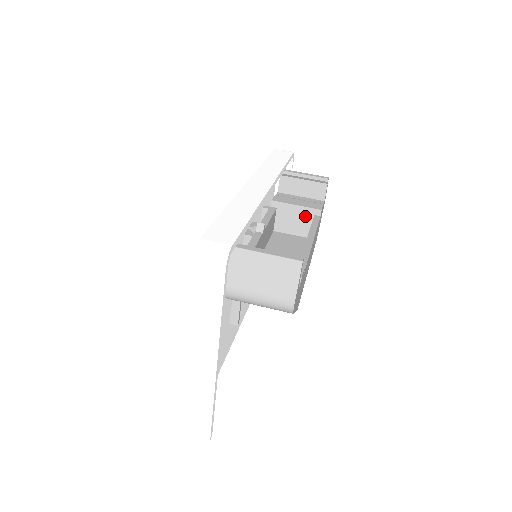
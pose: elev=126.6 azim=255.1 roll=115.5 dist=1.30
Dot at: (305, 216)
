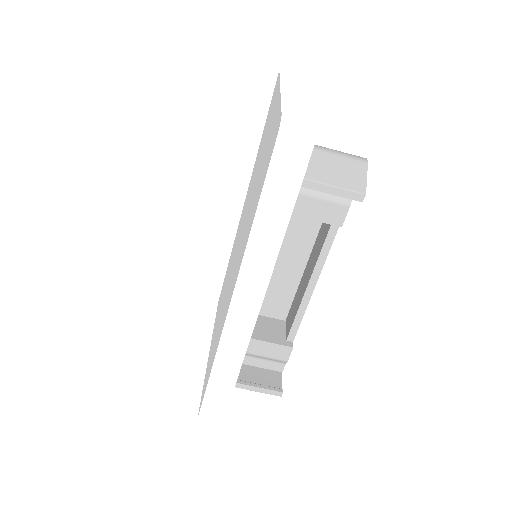
Dot at: occluded
